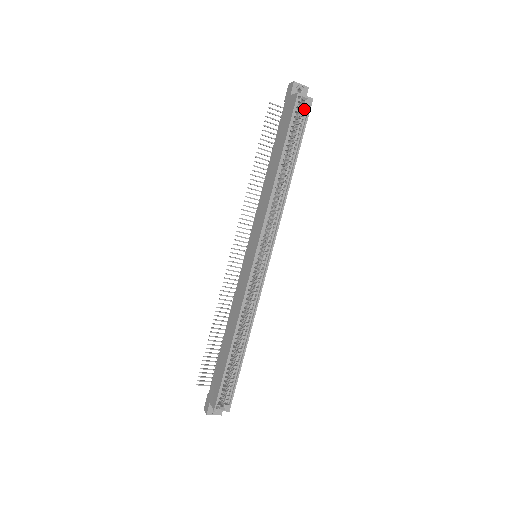
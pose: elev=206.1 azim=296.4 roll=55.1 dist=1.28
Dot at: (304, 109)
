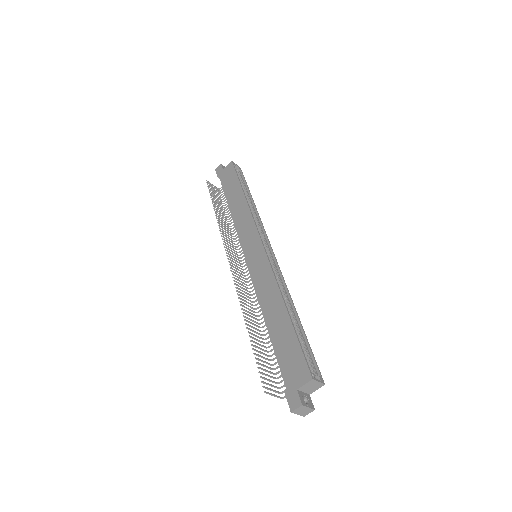
Dot at: (238, 172)
